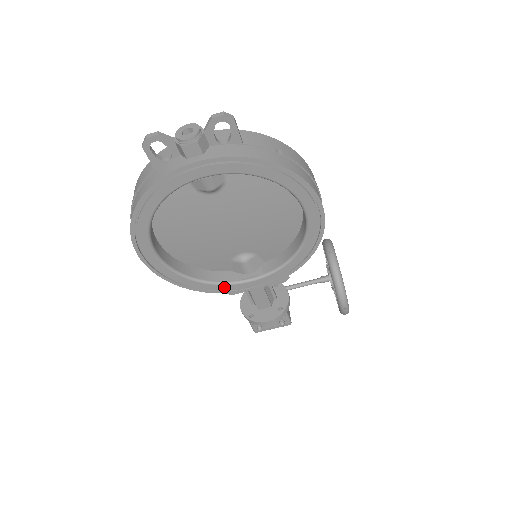
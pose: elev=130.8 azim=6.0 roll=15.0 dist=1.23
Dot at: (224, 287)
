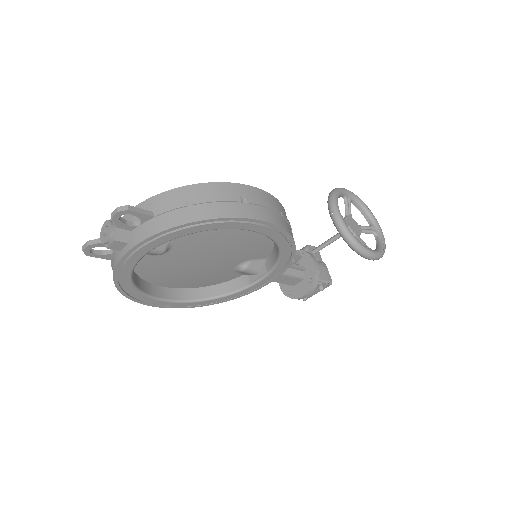
Dot at: (243, 292)
